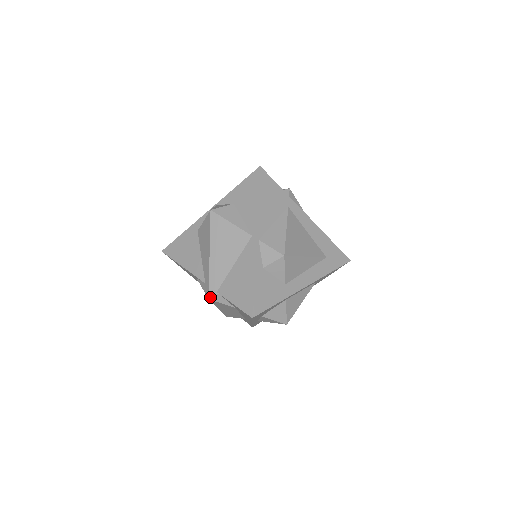
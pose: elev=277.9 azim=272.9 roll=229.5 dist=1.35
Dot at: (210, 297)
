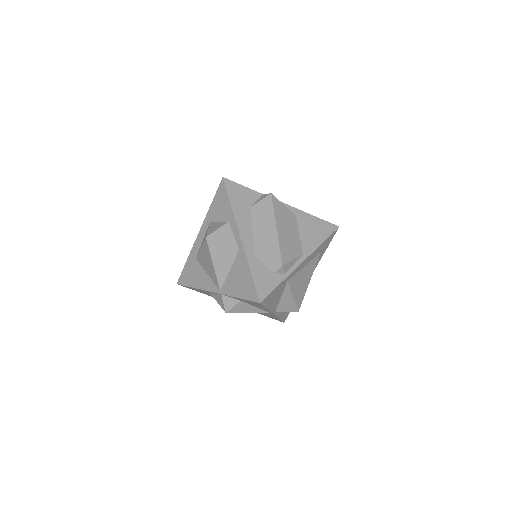
Dot at: occluded
